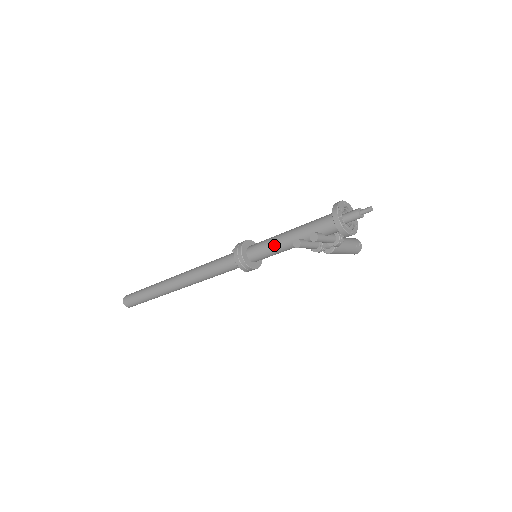
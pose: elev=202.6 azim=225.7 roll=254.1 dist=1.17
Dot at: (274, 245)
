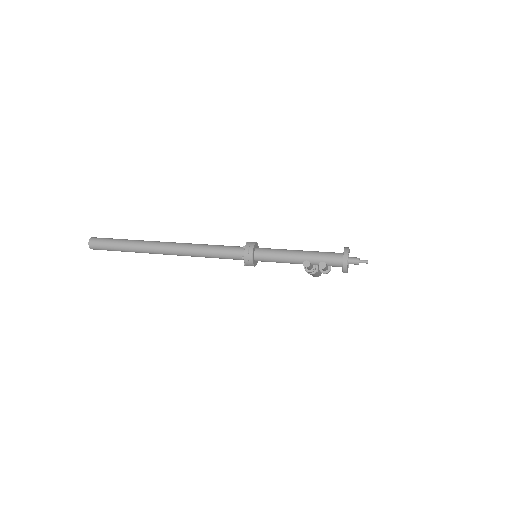
Dot at: (283, 257)
